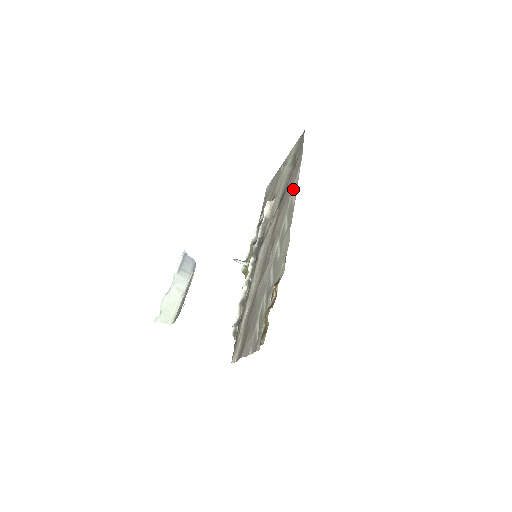
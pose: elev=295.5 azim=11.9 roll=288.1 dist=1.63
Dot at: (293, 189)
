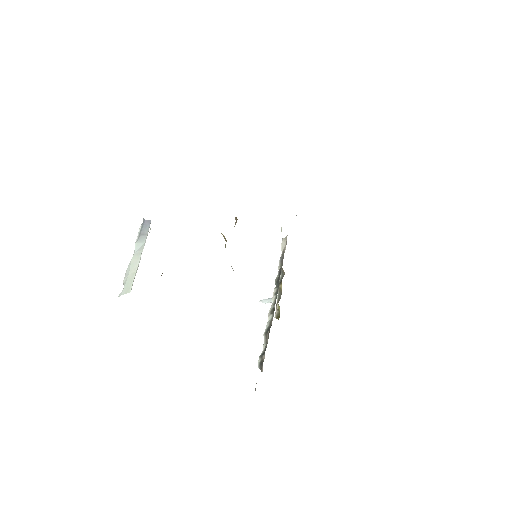
Dot at: occluded
